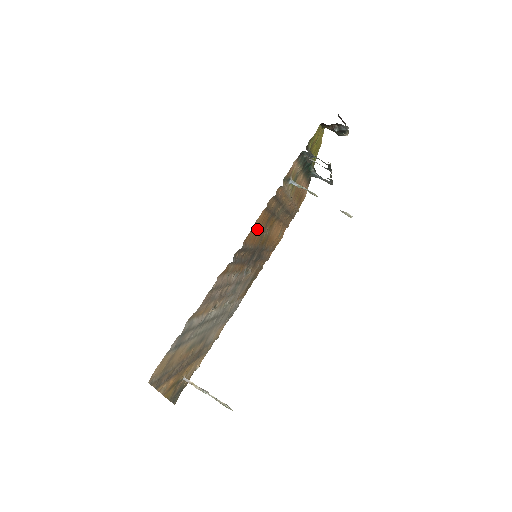
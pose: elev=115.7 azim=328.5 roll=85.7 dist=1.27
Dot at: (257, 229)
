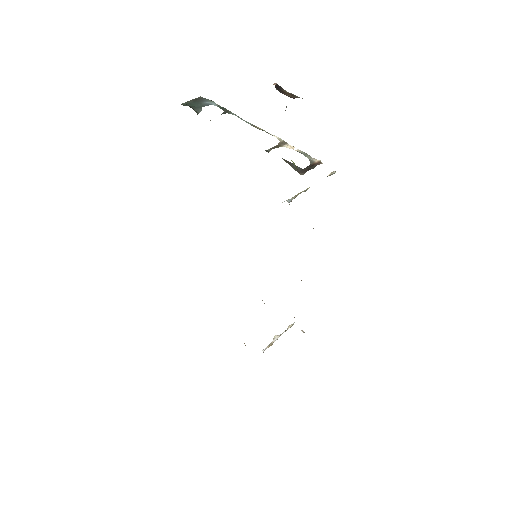
Dot at: occluded
